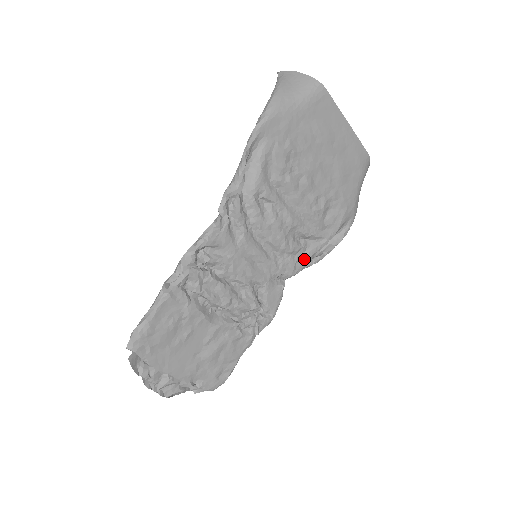
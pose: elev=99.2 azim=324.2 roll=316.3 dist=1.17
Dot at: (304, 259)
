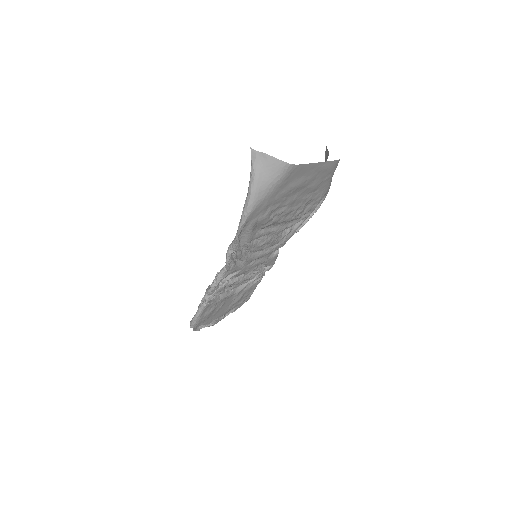
Dot at: (291, 235)
